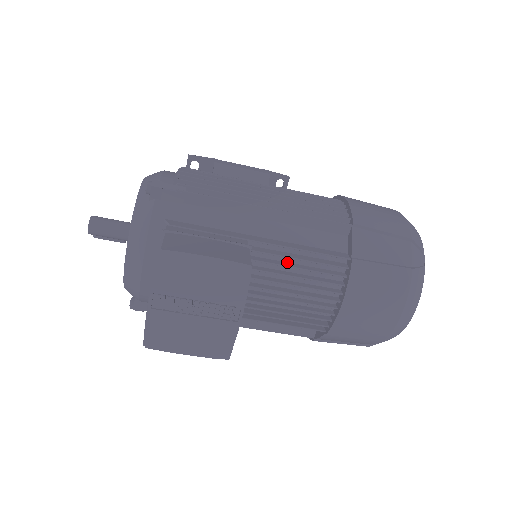
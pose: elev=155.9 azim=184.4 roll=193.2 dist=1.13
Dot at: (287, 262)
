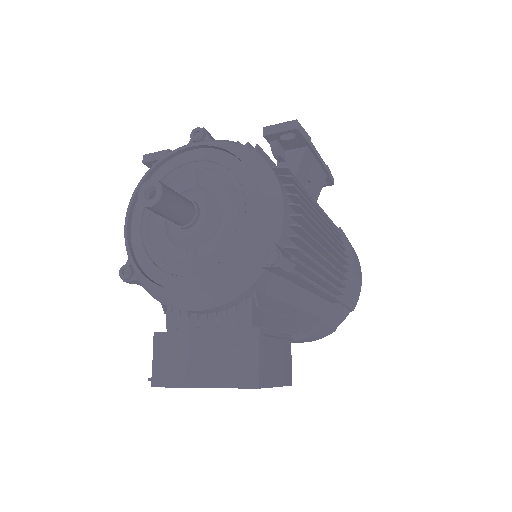
Dot at: occluded
